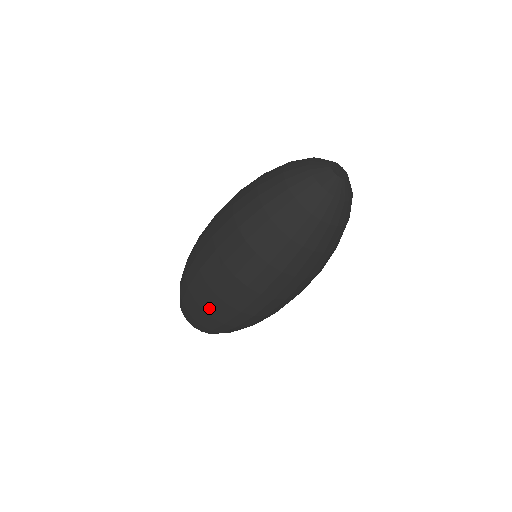
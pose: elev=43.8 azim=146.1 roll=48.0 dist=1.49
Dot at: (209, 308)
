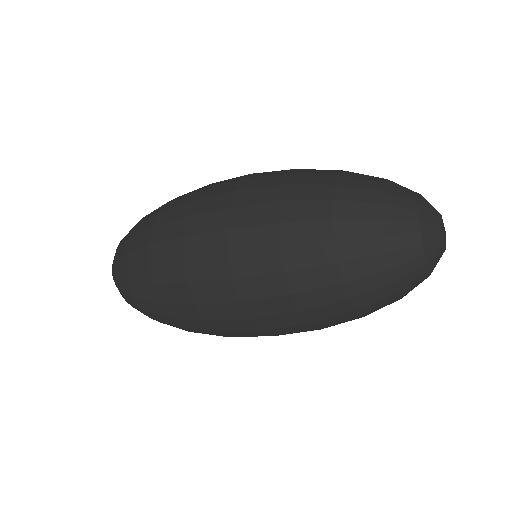
Dot at: (180, 321)
